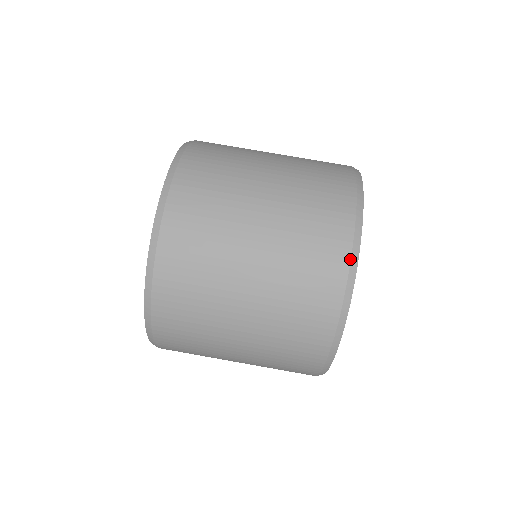
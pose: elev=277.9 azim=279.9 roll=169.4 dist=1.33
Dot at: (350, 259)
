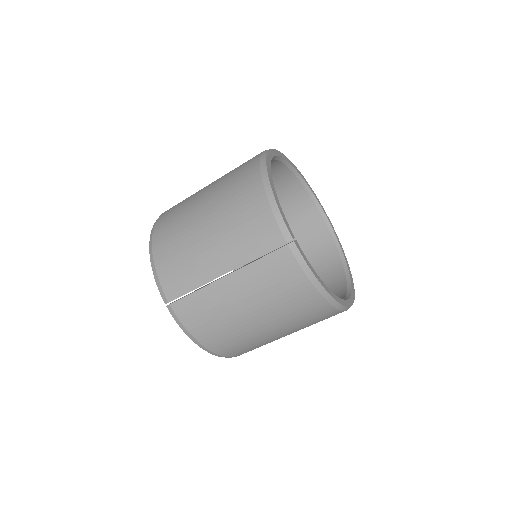
Dot at: occluded
